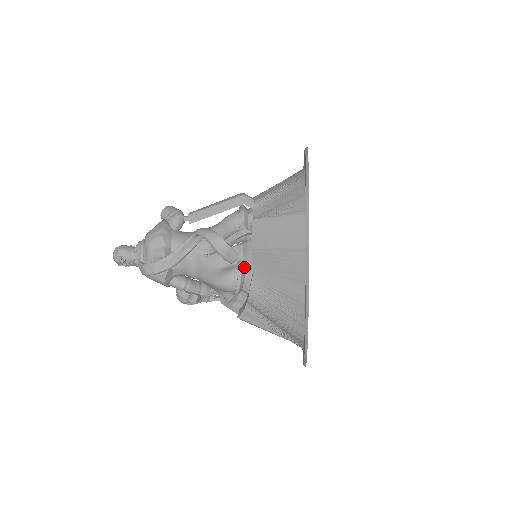
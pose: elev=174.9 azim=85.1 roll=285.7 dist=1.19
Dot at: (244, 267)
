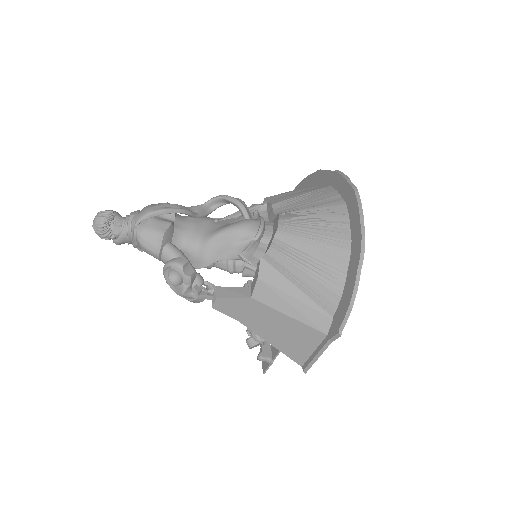
Dot at: occluded
